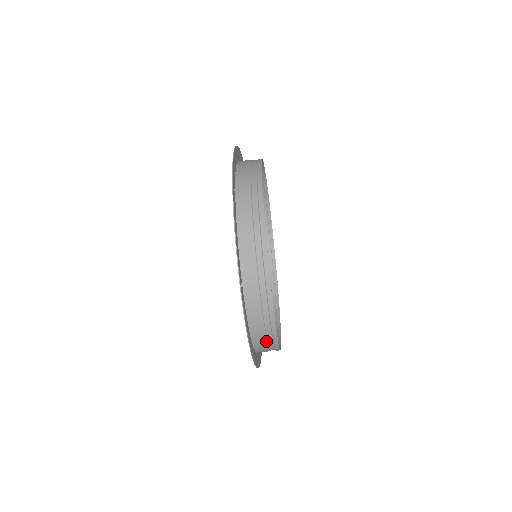
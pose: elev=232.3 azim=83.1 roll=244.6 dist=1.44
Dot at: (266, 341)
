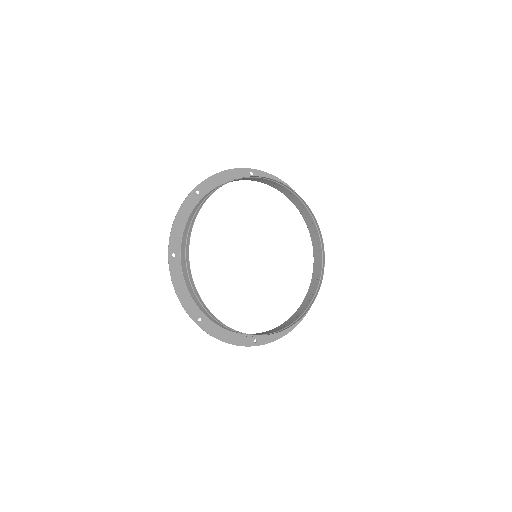
Dot at: (301, 312)
